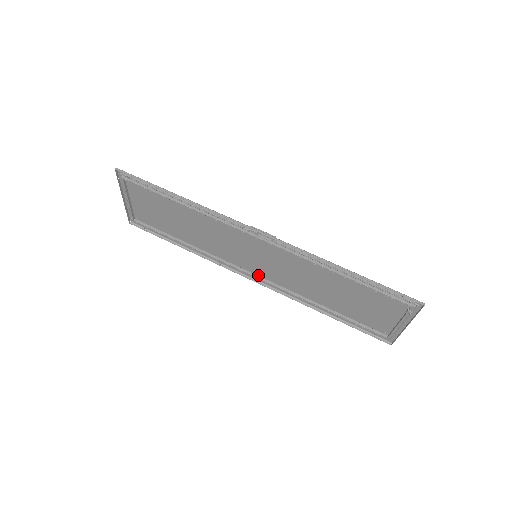
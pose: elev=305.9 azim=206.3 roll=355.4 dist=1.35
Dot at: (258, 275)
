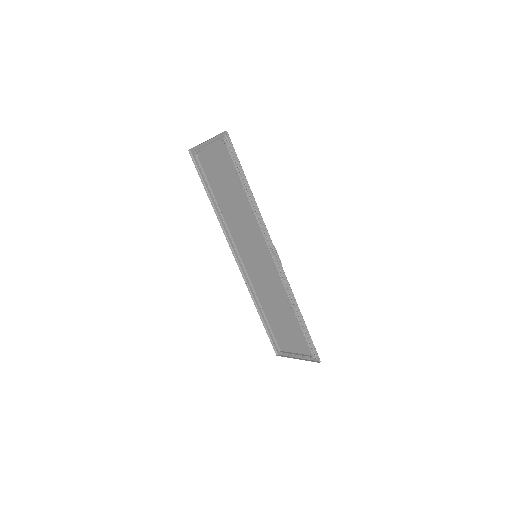
Dot at: (243, 261)
